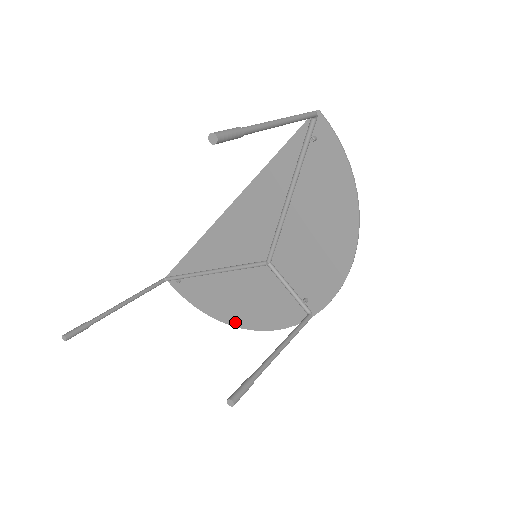
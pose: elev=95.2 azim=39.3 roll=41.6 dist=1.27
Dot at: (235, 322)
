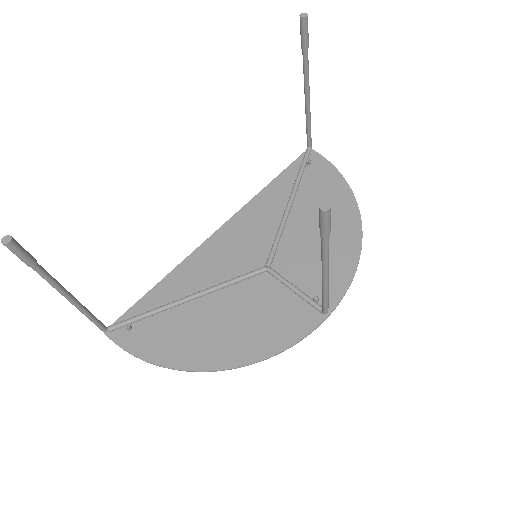
Dot at: (213, 363)
